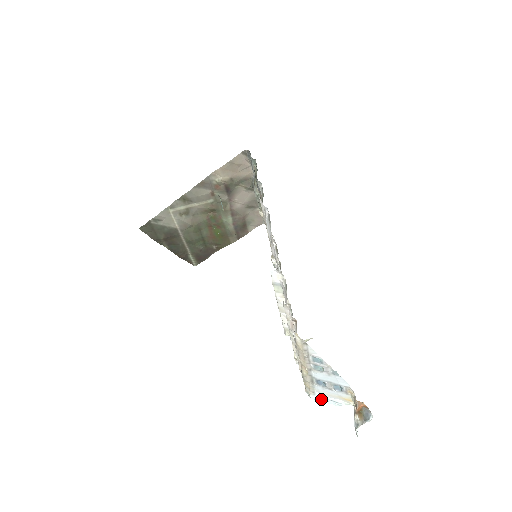
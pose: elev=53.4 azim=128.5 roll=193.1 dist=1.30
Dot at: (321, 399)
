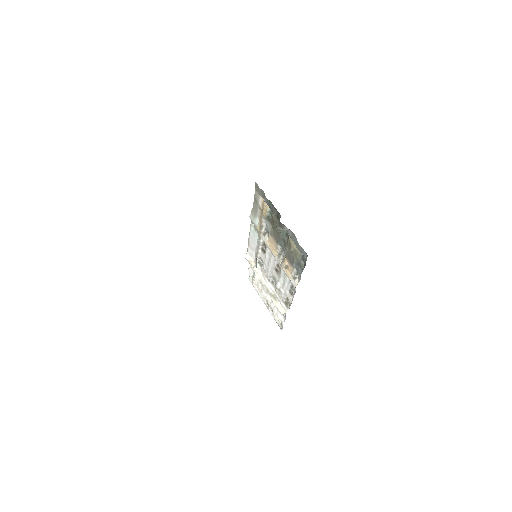
Dot at: occluded
